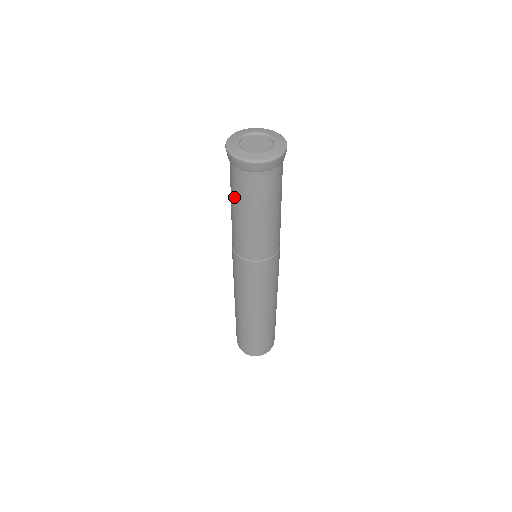
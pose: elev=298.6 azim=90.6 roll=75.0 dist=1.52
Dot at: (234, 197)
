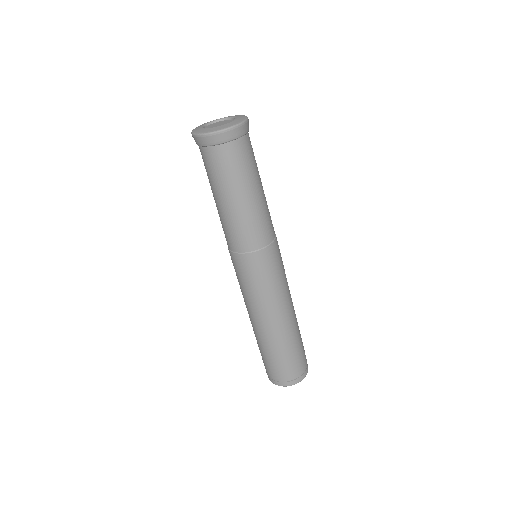
Dot at: occluded
